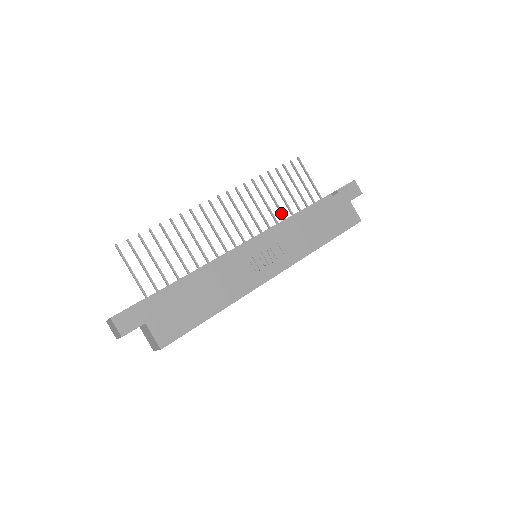
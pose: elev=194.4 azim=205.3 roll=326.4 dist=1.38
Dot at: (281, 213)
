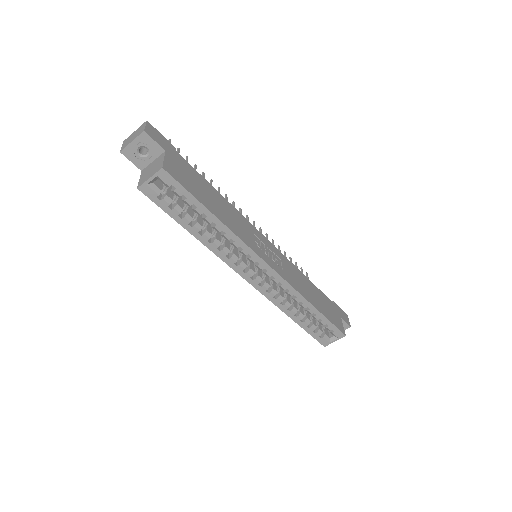
Dot at: occluded
